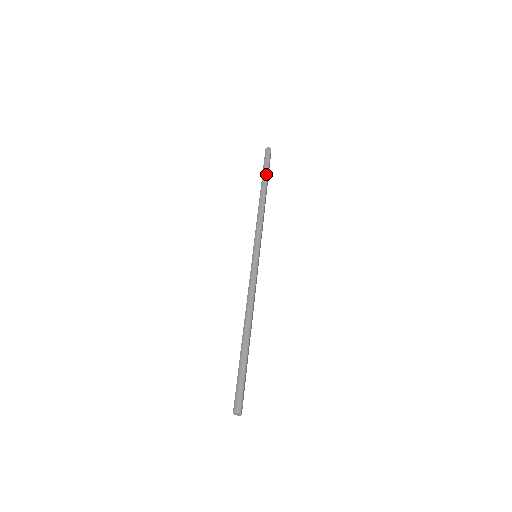
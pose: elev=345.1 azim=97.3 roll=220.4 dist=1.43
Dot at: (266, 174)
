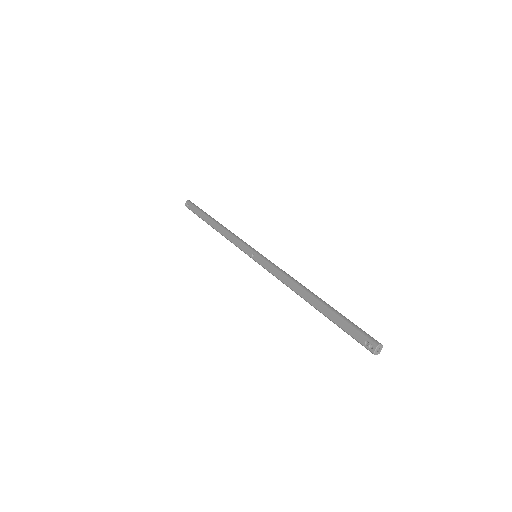
Dot at: (206, 213)
